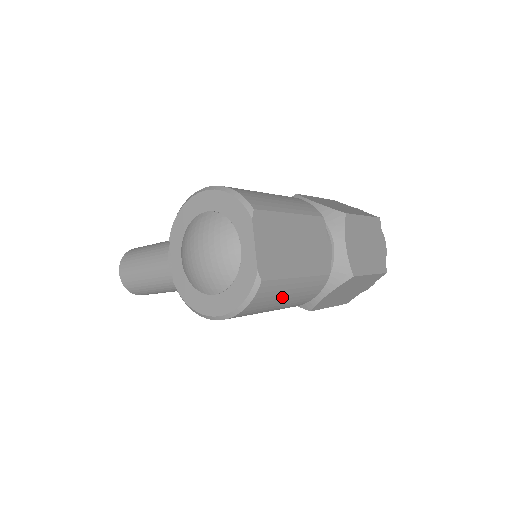
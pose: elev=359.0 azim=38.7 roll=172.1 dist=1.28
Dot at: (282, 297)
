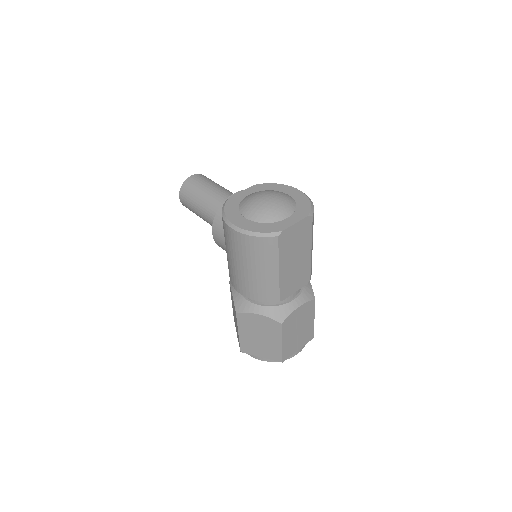
Dot at: (262, 265)
